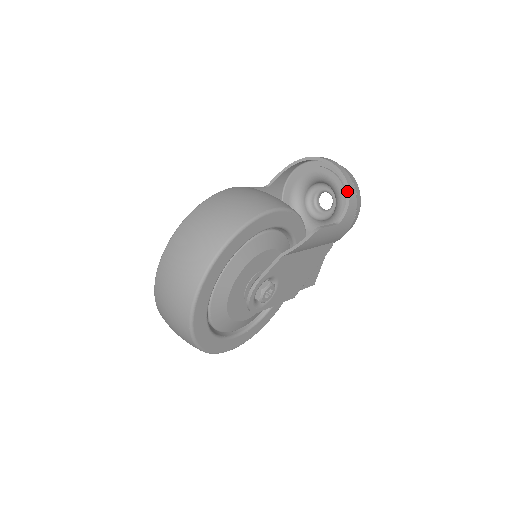
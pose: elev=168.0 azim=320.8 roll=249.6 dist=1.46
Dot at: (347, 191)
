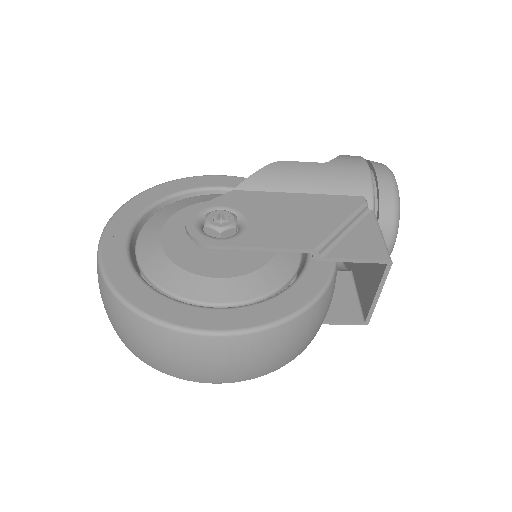
Dot at: occluded
